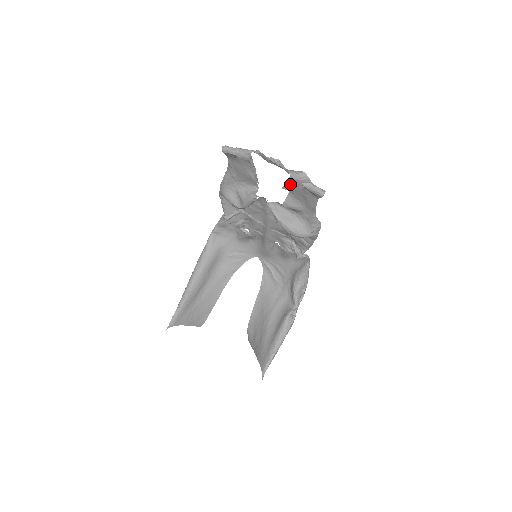
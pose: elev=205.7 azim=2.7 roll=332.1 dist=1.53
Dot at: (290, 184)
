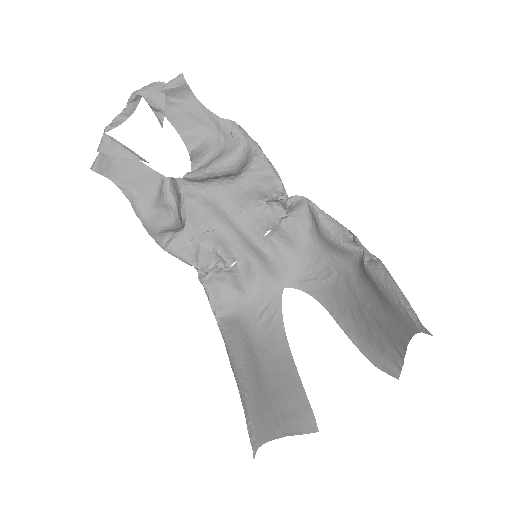
Dot at: (154, 107)
